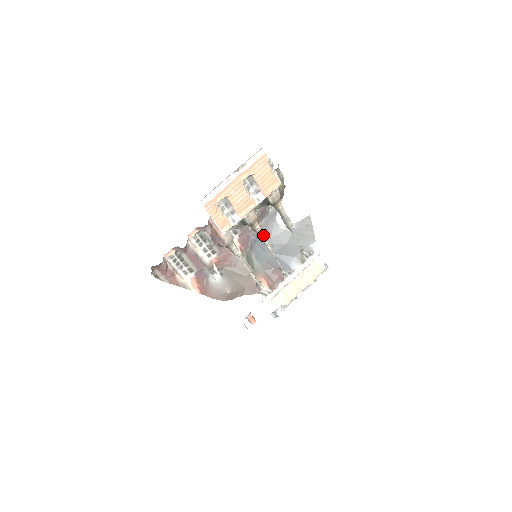
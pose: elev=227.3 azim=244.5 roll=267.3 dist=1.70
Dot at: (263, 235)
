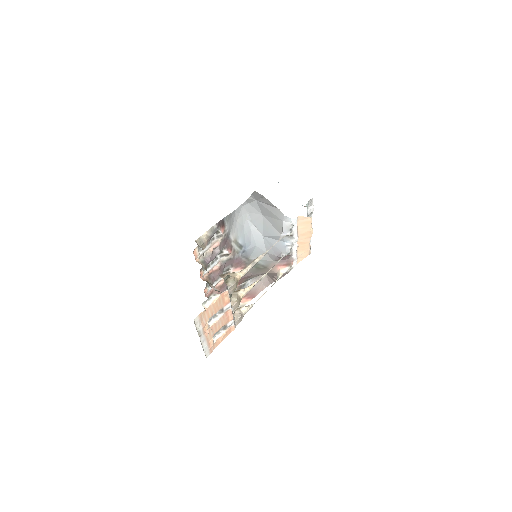
Dot at: (252, 287)
